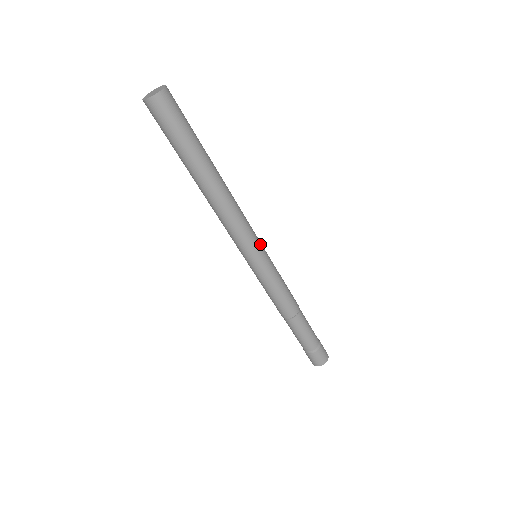
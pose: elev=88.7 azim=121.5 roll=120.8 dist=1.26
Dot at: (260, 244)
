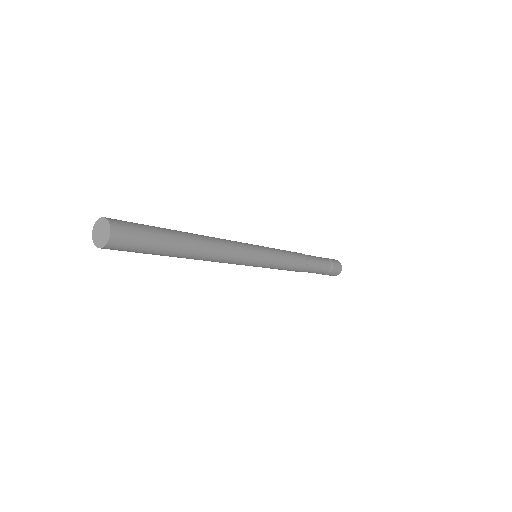
Dot at: (257, 253)
